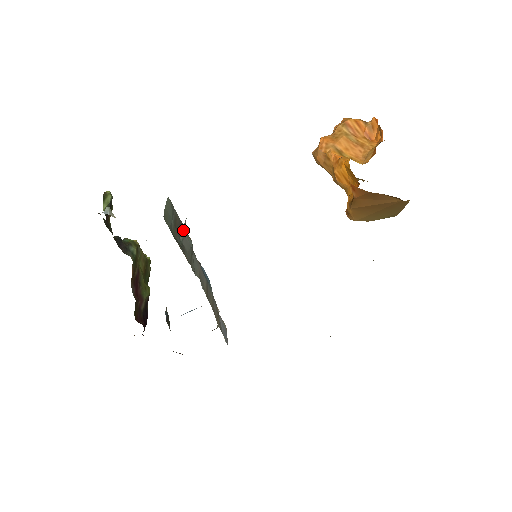
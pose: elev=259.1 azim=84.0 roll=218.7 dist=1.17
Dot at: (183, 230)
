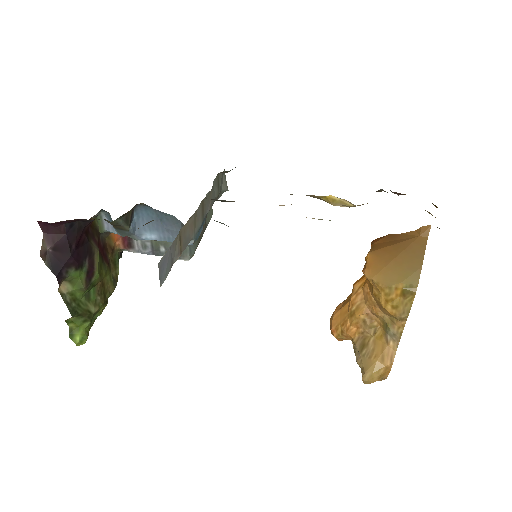
Dot at: (226, 181)
